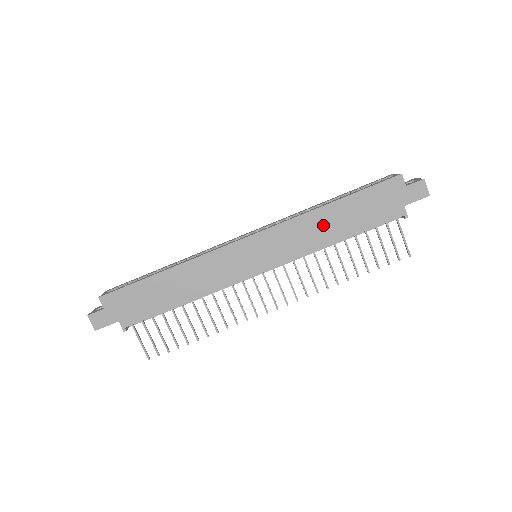
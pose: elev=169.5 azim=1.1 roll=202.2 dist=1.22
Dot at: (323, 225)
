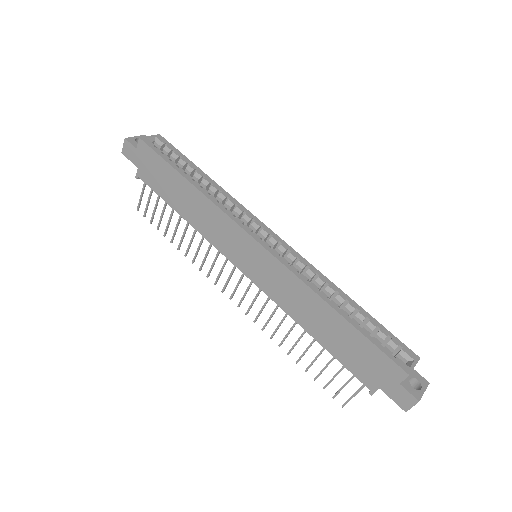
Dot at: (312, 311)
